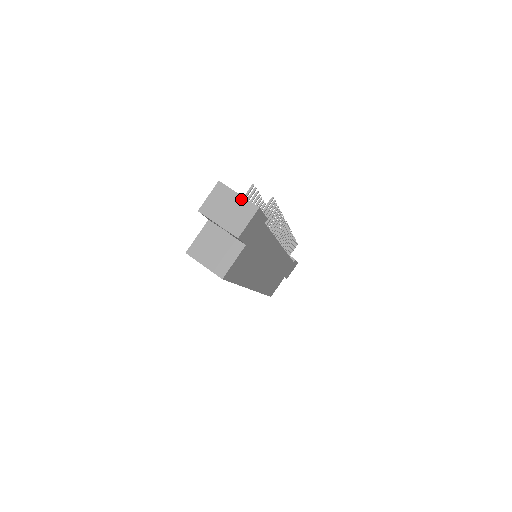
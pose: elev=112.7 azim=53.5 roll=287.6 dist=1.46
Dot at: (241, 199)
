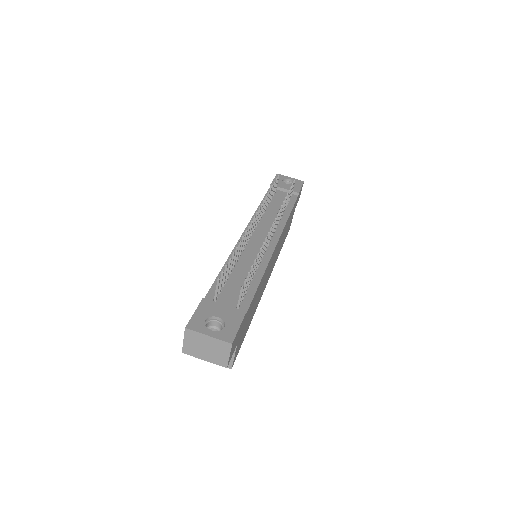
Dot at: (213, 340)
